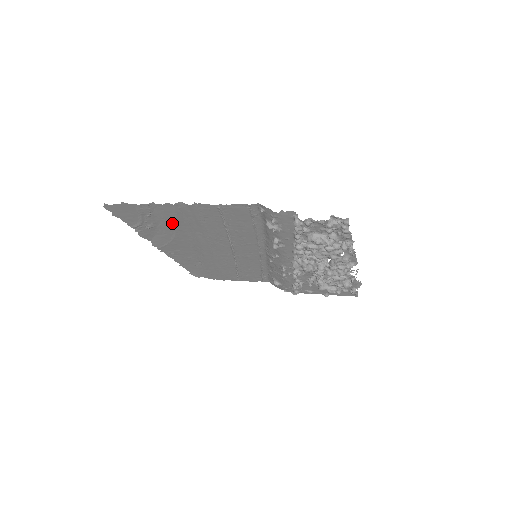
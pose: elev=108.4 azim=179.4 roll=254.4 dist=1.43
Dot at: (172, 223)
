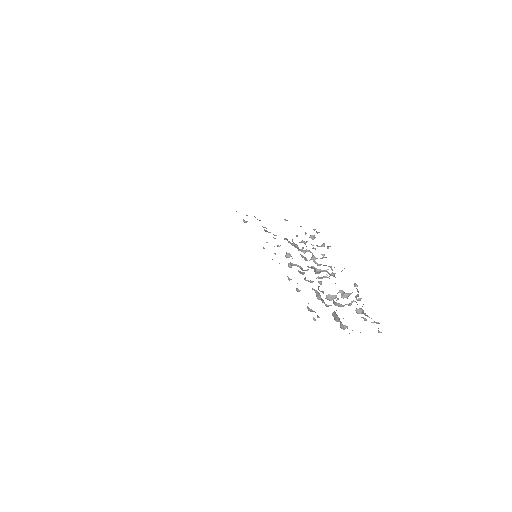
Dot at: occluded
